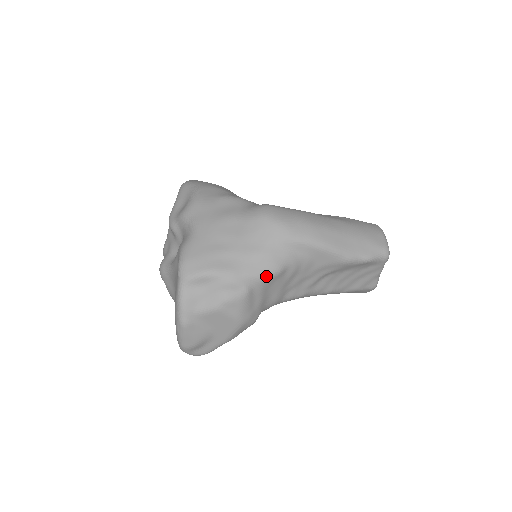
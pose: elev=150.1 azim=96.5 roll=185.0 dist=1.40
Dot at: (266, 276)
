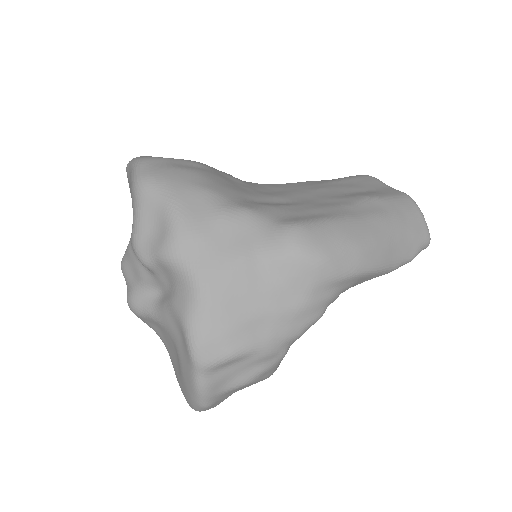
Dot at: (307, 329)
